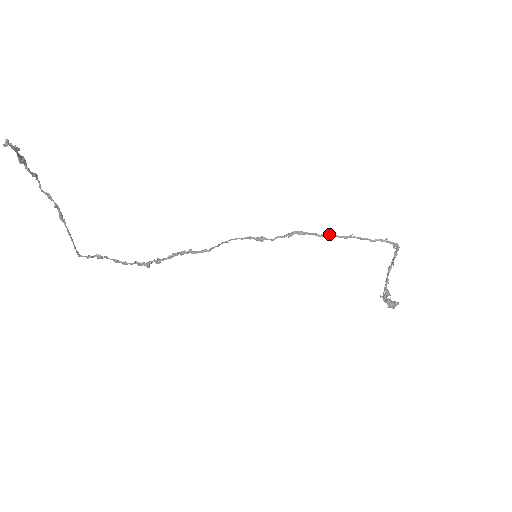
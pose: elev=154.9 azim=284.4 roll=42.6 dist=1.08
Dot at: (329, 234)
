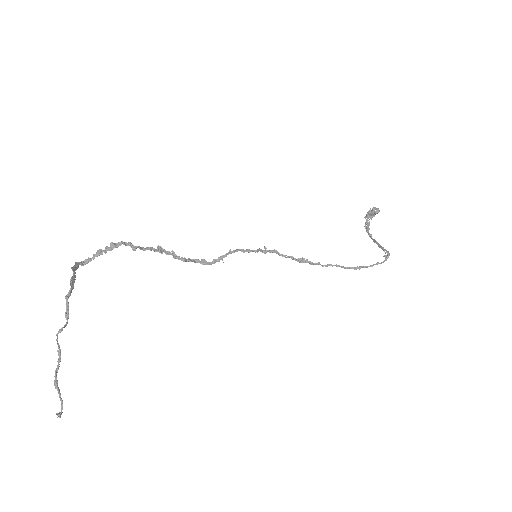
Dot at: occluded
